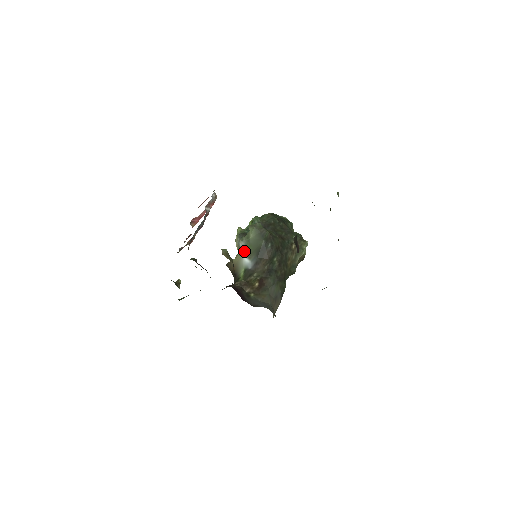
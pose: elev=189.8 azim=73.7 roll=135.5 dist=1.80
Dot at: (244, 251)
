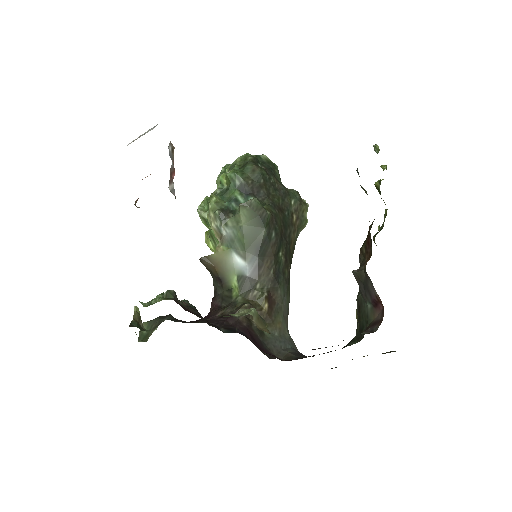
Dot at: (233, 245)
